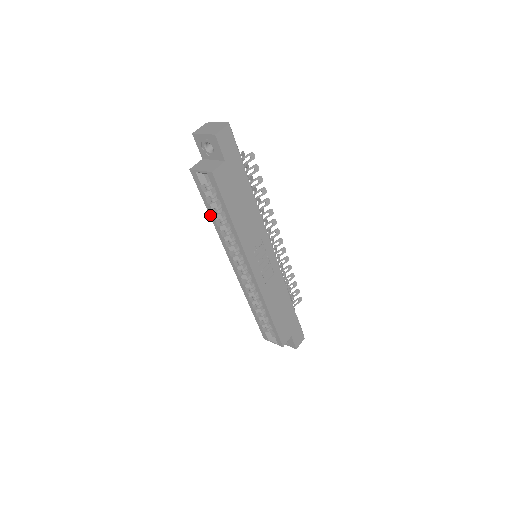
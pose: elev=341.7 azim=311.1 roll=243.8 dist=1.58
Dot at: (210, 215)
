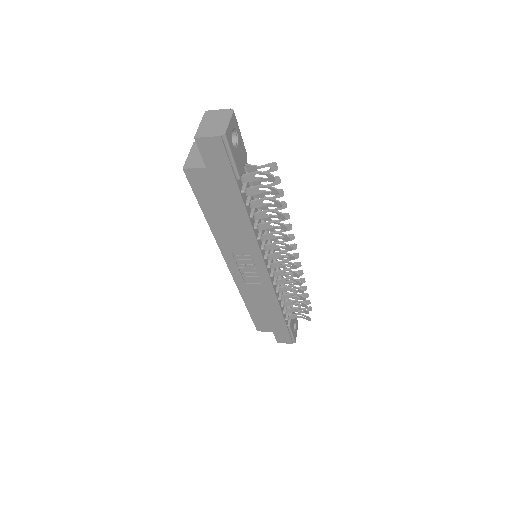
Dot at: occluded
